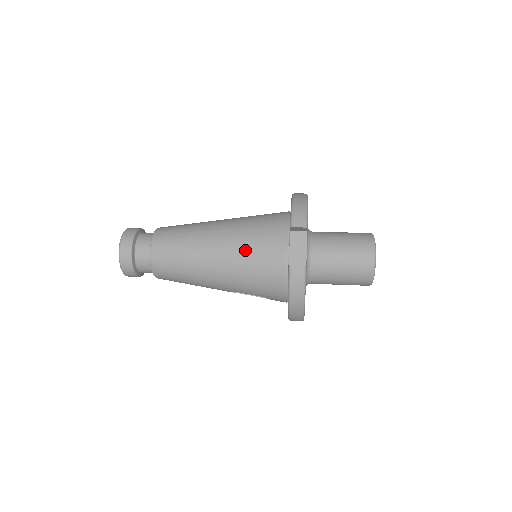
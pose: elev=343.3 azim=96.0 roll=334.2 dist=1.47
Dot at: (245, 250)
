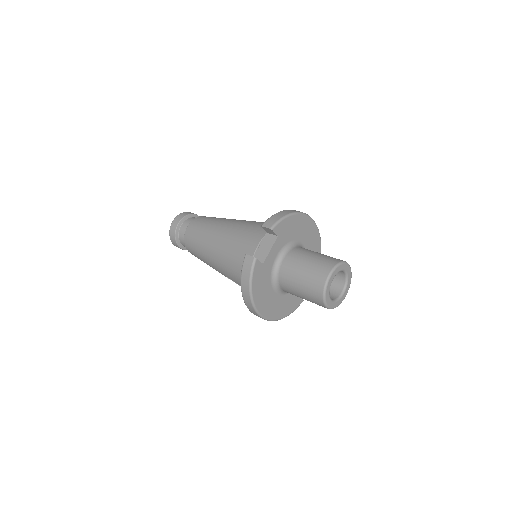
Dot at: (234, 240)
